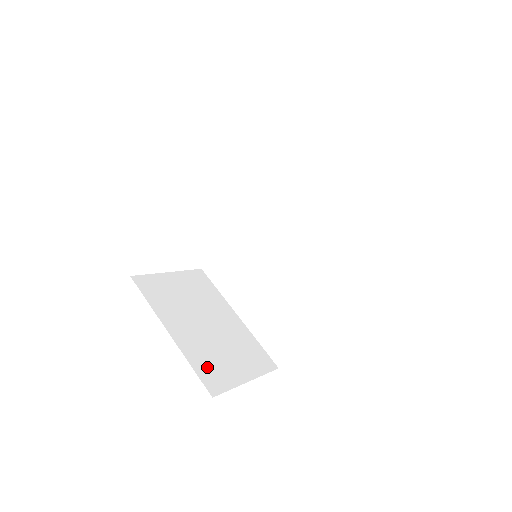
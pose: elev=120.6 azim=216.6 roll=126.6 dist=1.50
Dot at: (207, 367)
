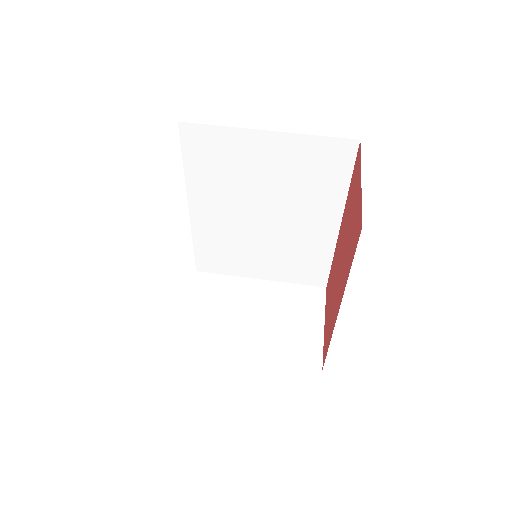
Dot at: (294, 352)
